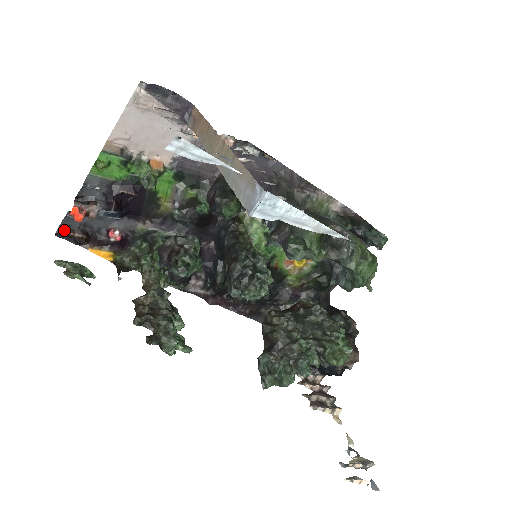
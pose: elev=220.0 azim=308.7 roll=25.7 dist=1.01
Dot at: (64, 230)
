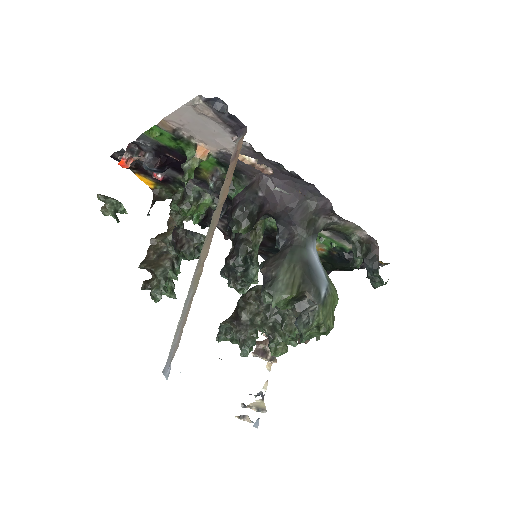
Dot at: (118, 156)
